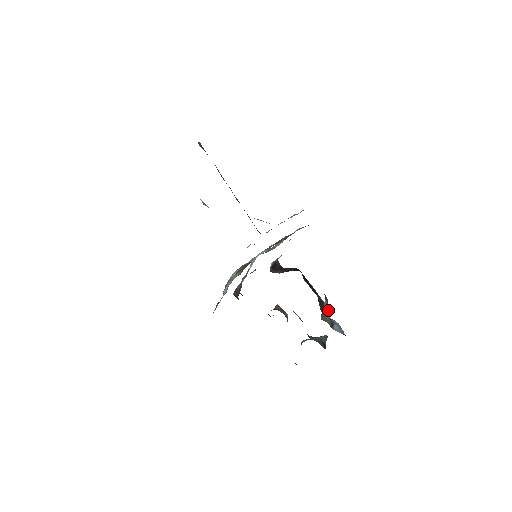
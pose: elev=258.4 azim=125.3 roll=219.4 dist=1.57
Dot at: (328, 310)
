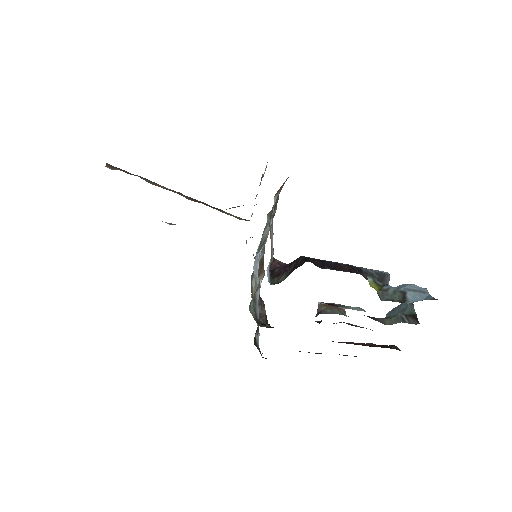
Dot at: (386, 276)
